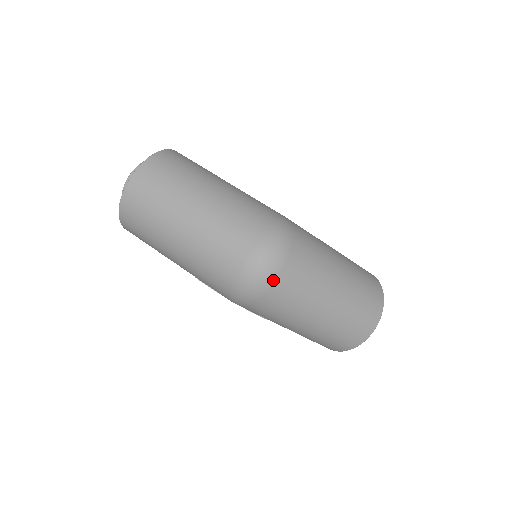
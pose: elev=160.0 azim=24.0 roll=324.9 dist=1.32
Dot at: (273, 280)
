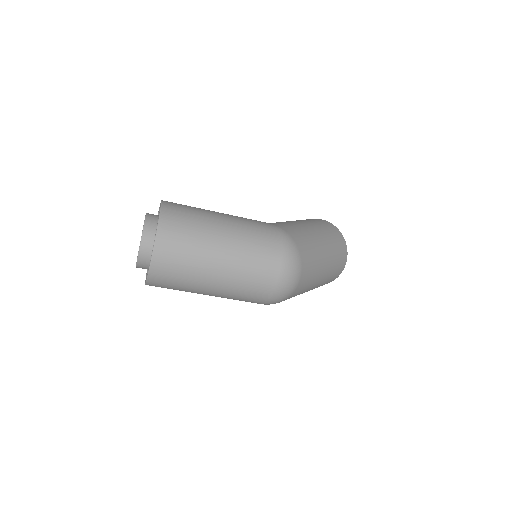
Dot at: (297, 285)
